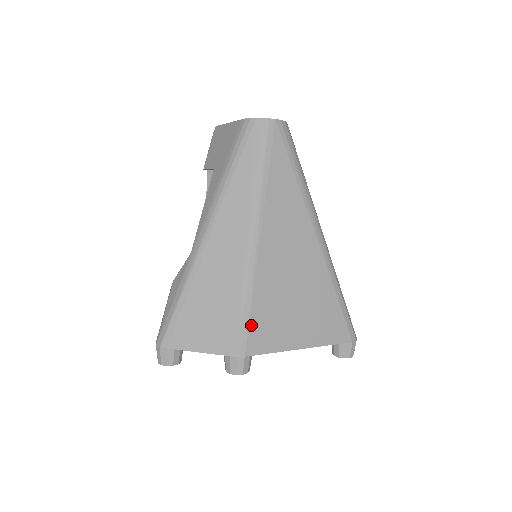
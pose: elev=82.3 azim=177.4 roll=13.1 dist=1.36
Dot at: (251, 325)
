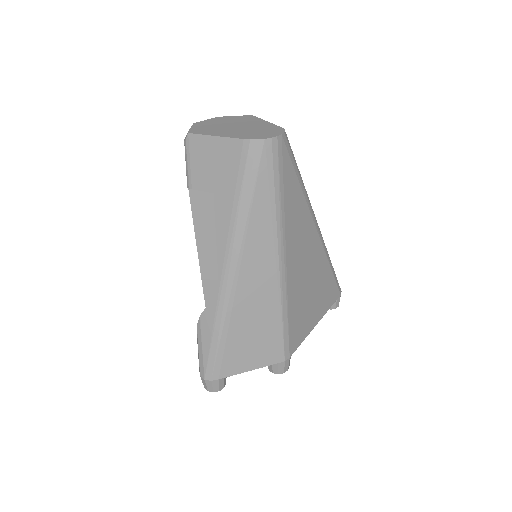
Dot at: (290, 332)
